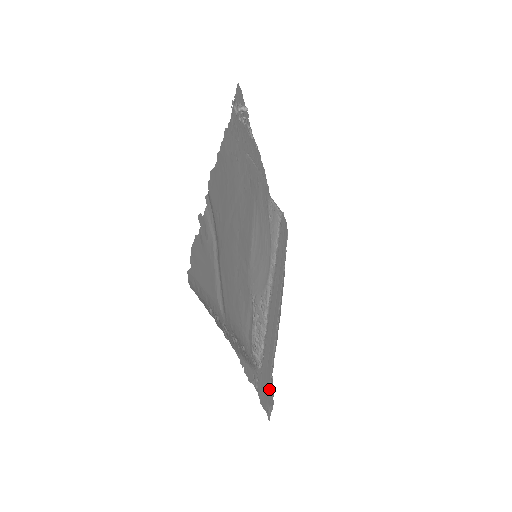
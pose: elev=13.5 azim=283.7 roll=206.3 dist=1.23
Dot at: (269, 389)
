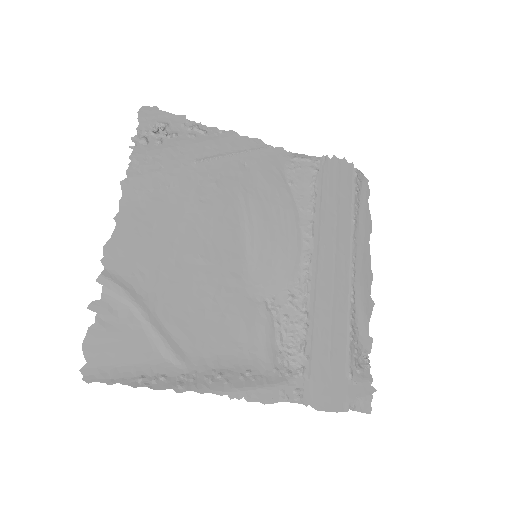
Dot at: (349, 382)
